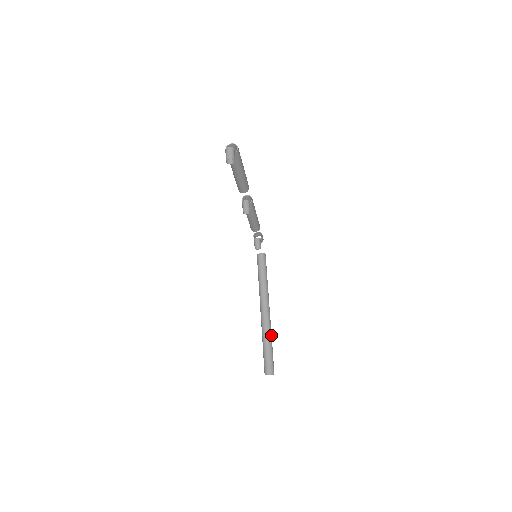
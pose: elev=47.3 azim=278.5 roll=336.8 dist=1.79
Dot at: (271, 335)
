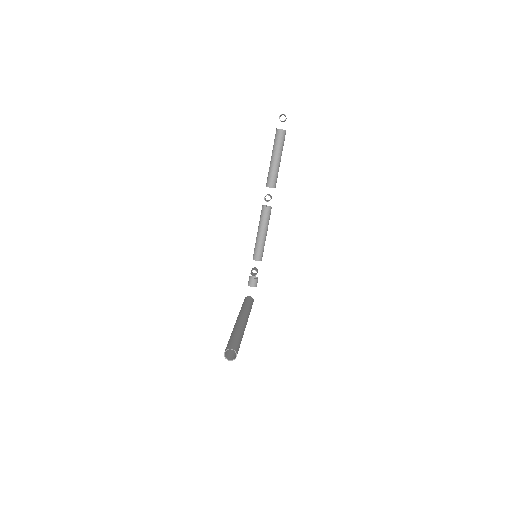
Dot at: (243, 334)
